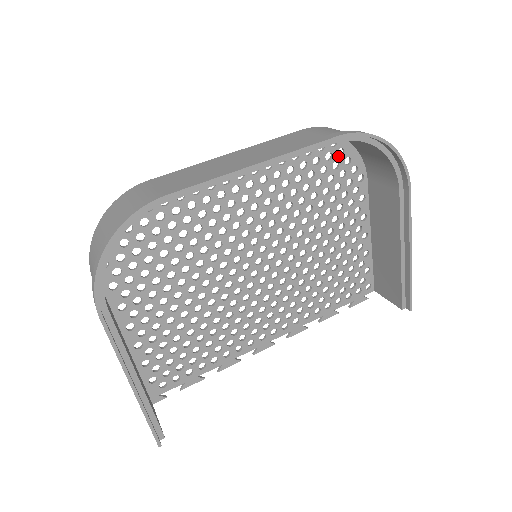
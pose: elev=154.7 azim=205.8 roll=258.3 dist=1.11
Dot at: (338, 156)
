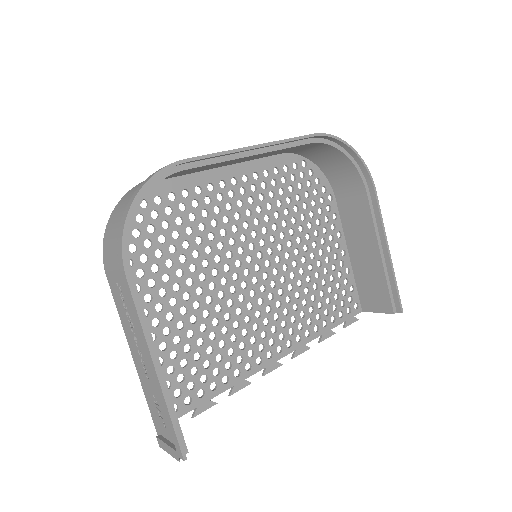
Dot at: (309, 176)
